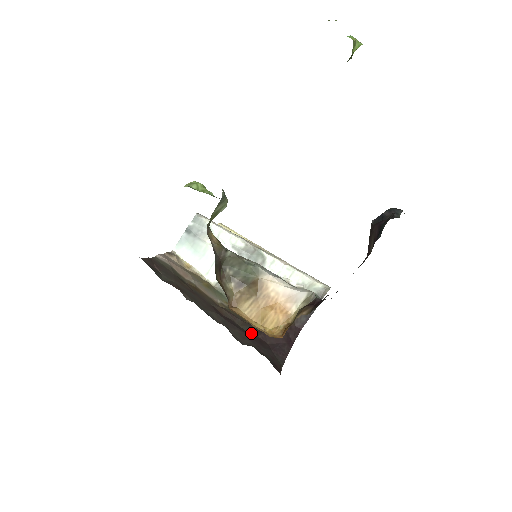
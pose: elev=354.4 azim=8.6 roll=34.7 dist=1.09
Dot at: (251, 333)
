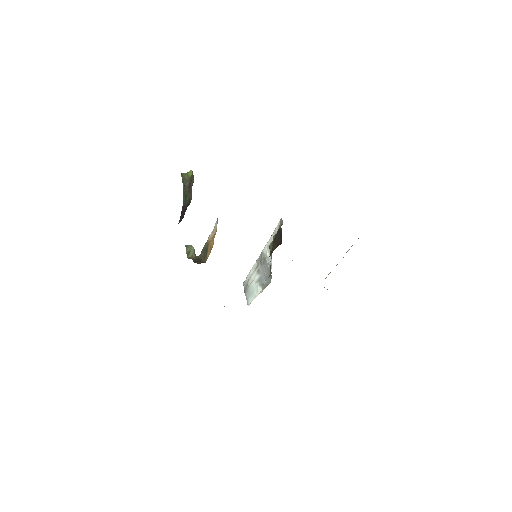
Dot at: occluded
